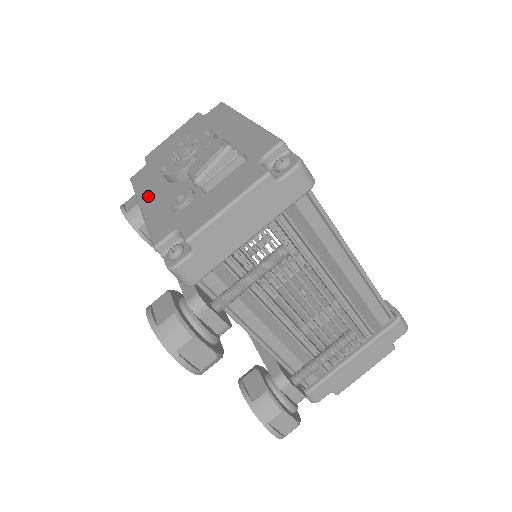
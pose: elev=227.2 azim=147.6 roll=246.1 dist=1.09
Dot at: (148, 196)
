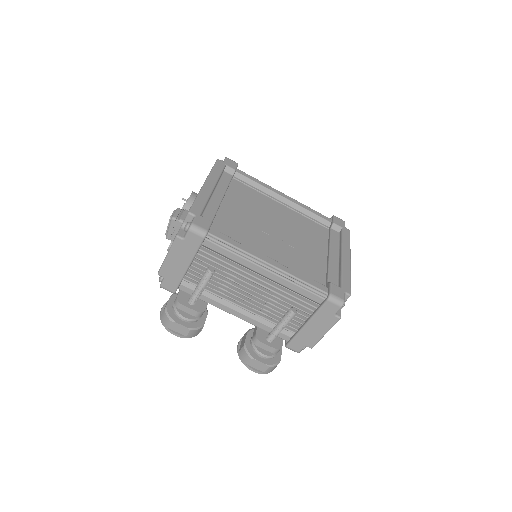
Dot at: occluded
